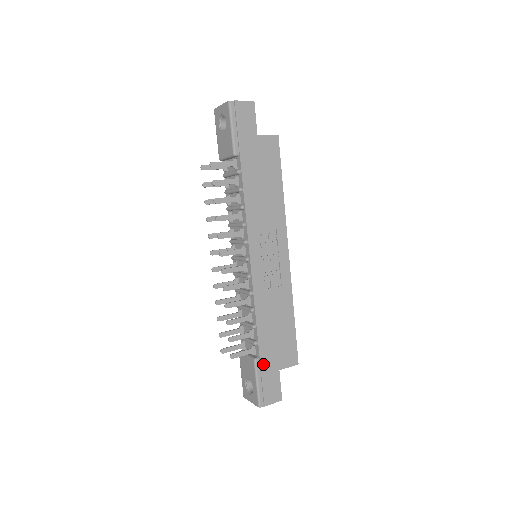
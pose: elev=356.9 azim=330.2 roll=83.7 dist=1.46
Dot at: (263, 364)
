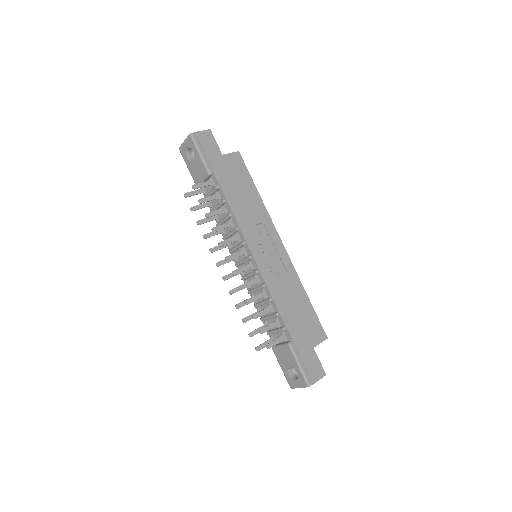
Dot at: (297, 345)
